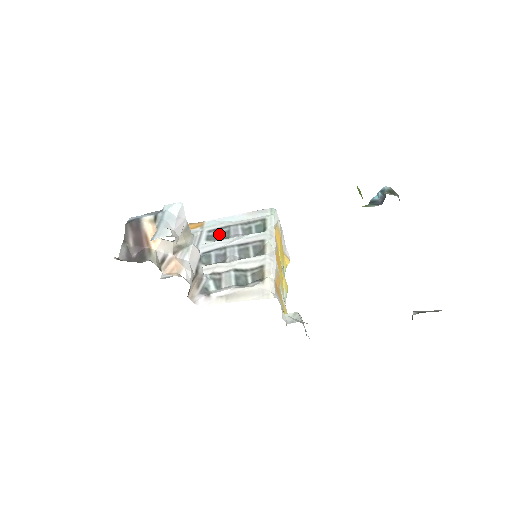
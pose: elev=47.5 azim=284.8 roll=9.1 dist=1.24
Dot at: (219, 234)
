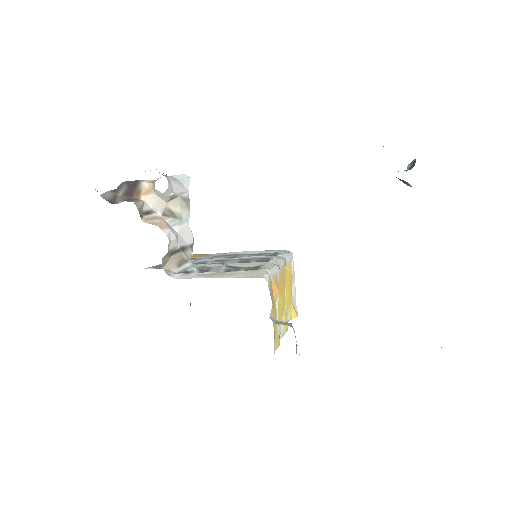
Dot at: occluded
